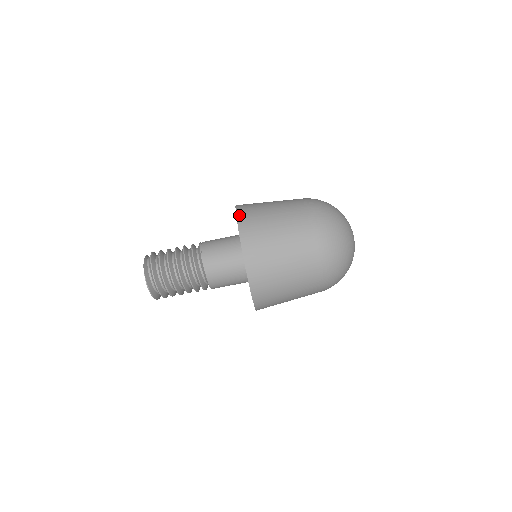
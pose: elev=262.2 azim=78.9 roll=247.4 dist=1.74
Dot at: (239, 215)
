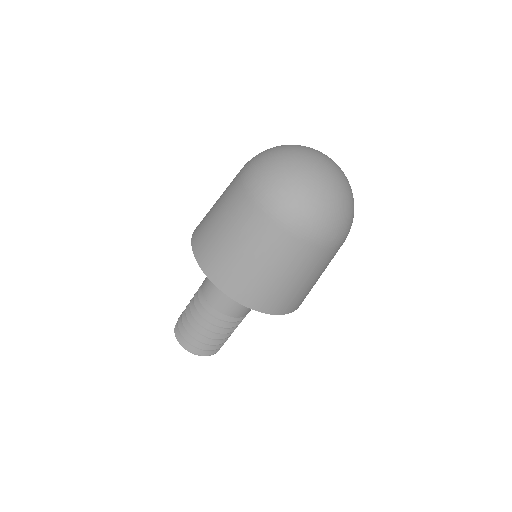
Dot at: occluded
